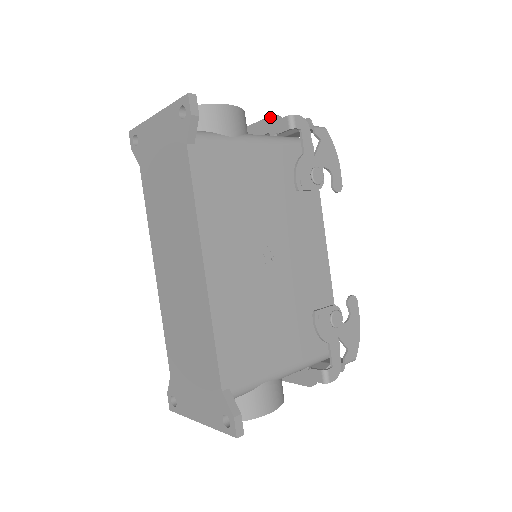
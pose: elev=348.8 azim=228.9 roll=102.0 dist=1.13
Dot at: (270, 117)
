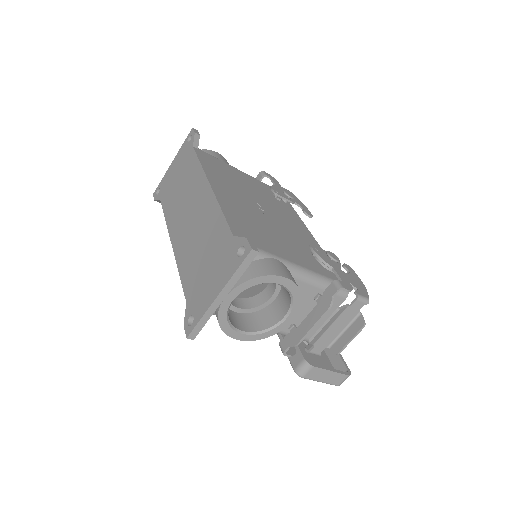
Dot at: occluded
